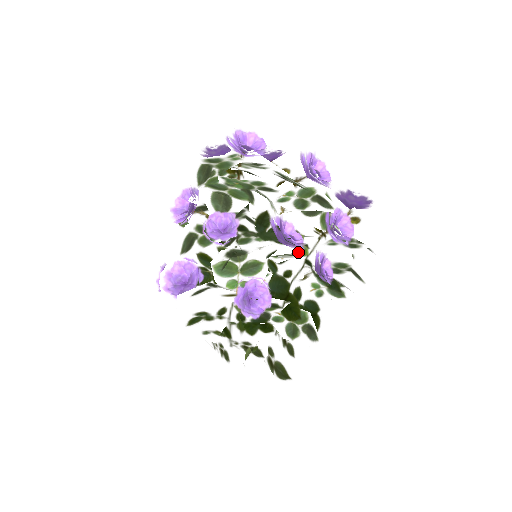
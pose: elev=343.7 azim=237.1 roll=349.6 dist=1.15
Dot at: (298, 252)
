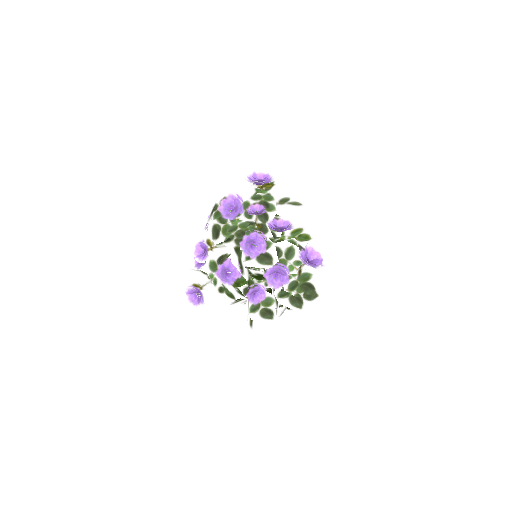
Dot at: (246, 278)
